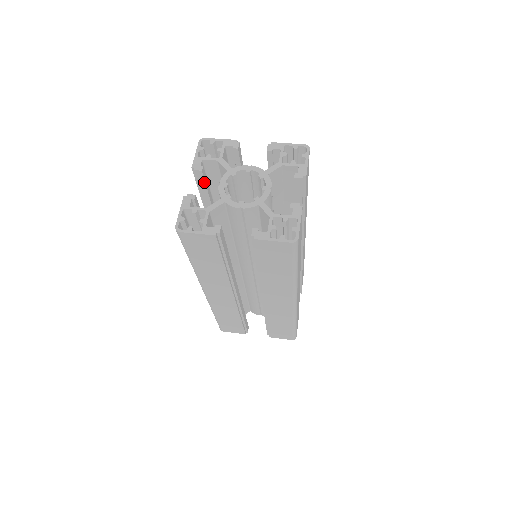
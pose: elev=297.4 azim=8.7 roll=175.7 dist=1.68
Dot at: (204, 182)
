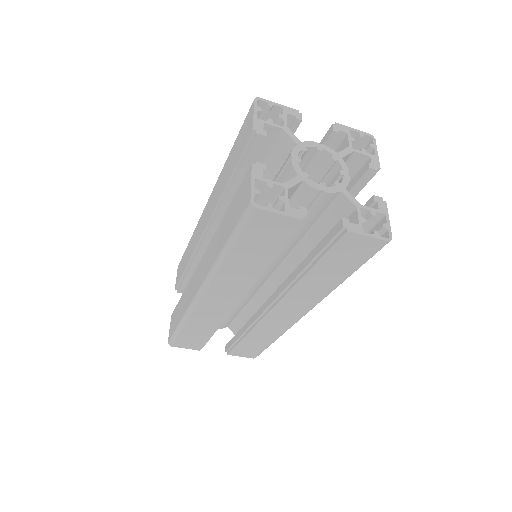
Dot at: (256, 152)
